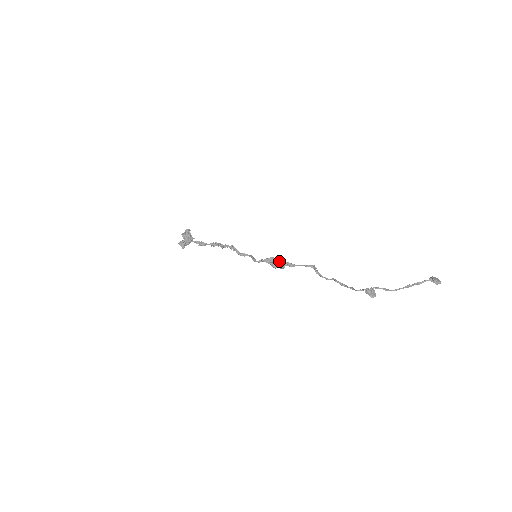
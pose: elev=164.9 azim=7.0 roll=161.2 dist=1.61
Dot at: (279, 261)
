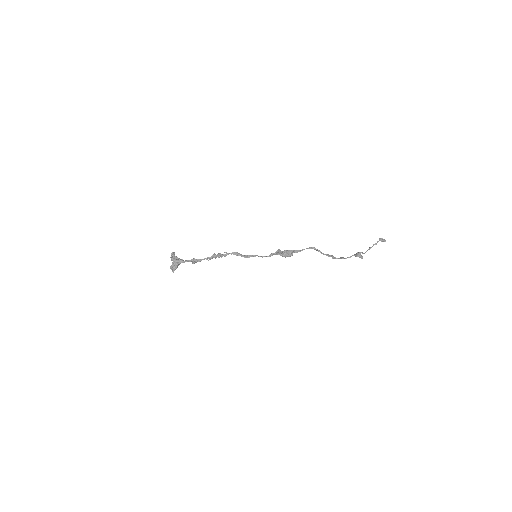
Dot at: (287, 250)
